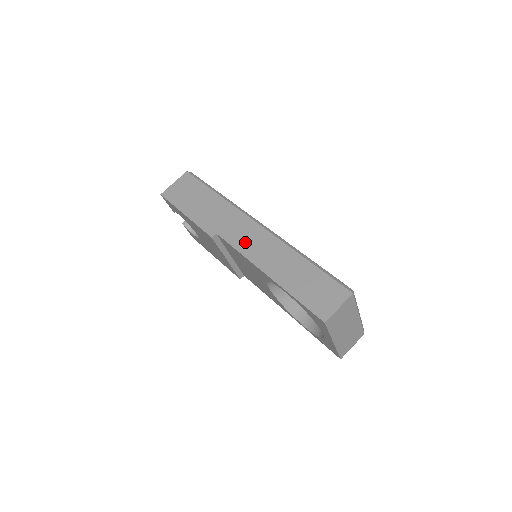
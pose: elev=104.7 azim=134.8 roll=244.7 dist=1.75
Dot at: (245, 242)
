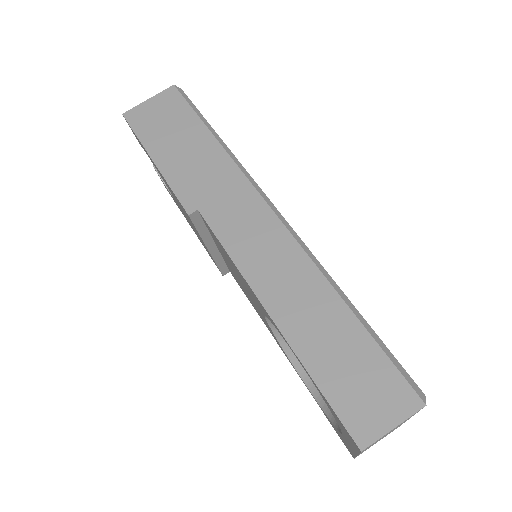
Dot at: (244, 241)
